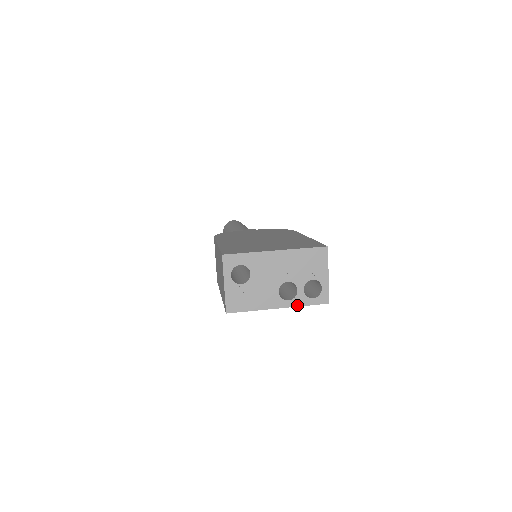
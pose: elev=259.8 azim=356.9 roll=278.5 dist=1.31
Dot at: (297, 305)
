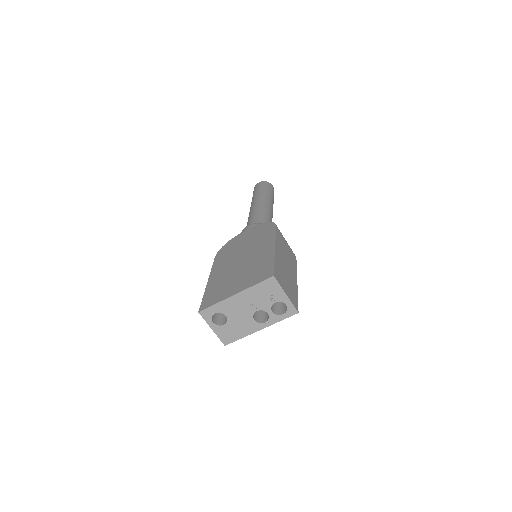
Dot at: (273, 323)
